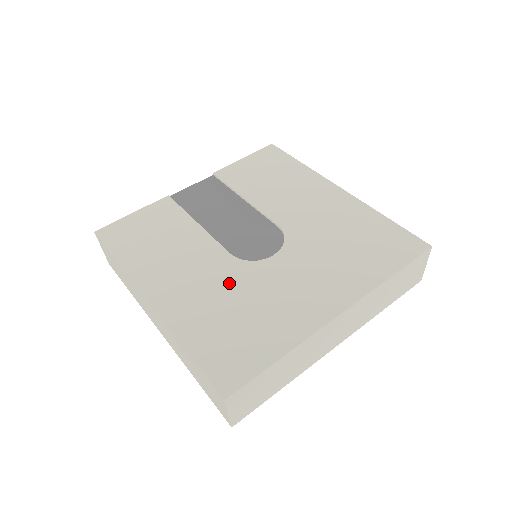
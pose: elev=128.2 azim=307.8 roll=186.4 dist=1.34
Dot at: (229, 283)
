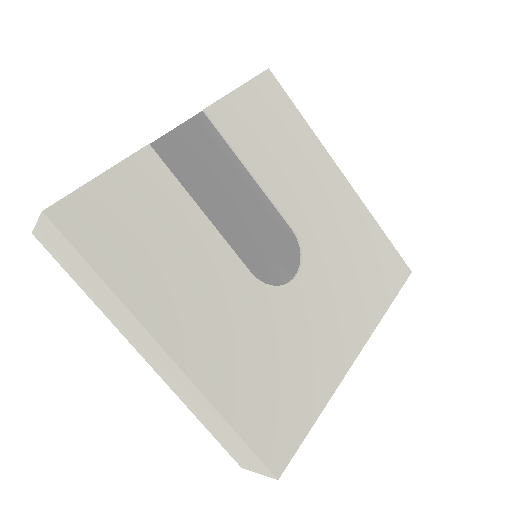
Dot at: (258, 321)
